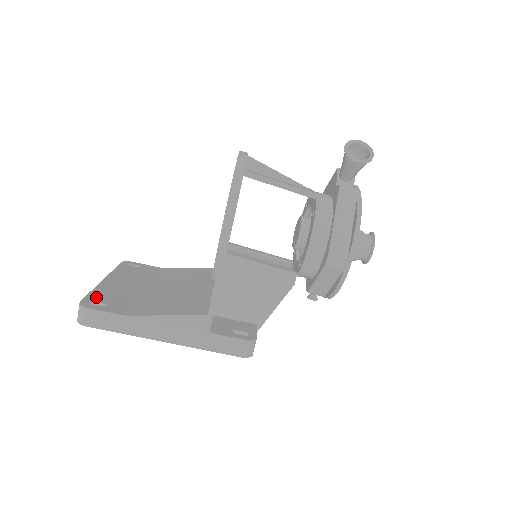
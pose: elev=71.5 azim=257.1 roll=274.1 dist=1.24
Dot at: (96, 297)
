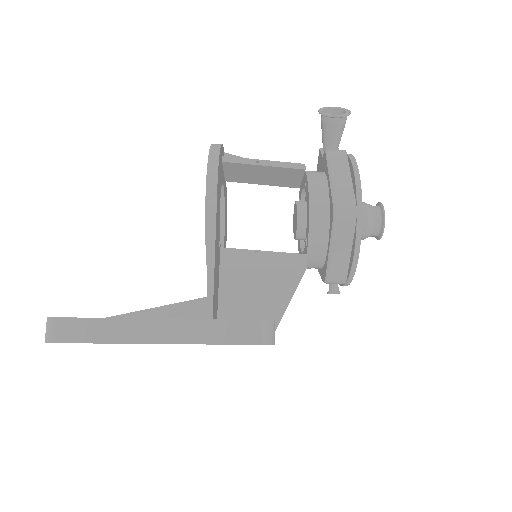
Dot at: occluded
